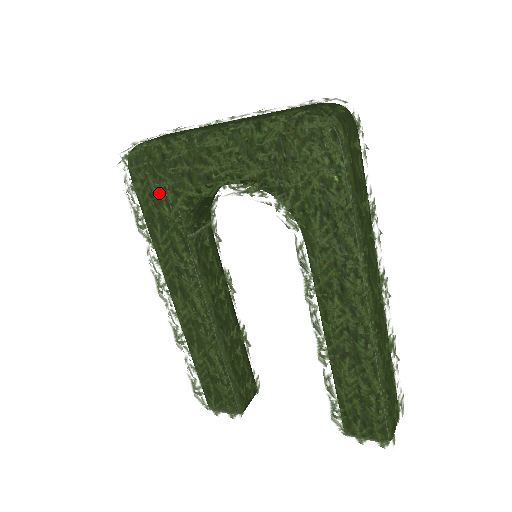
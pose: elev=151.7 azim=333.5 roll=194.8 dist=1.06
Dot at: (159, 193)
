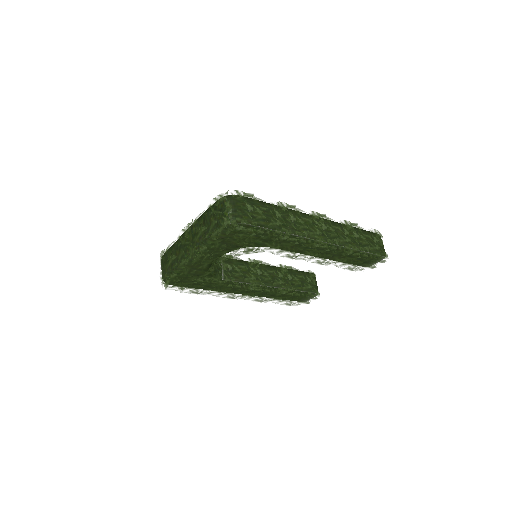
Dot at: (195, 283)
